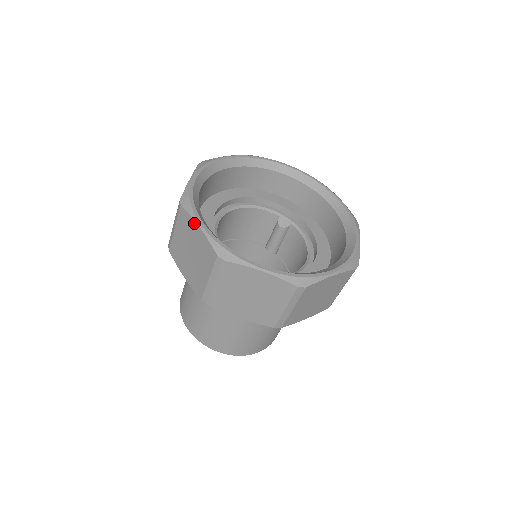
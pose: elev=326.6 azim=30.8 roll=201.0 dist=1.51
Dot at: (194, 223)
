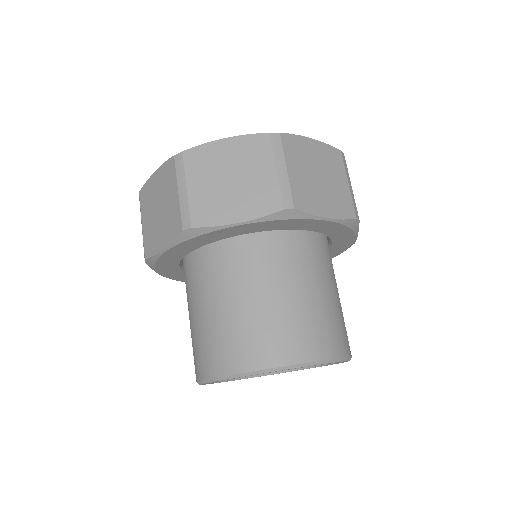
Dot at: (151, 178)
